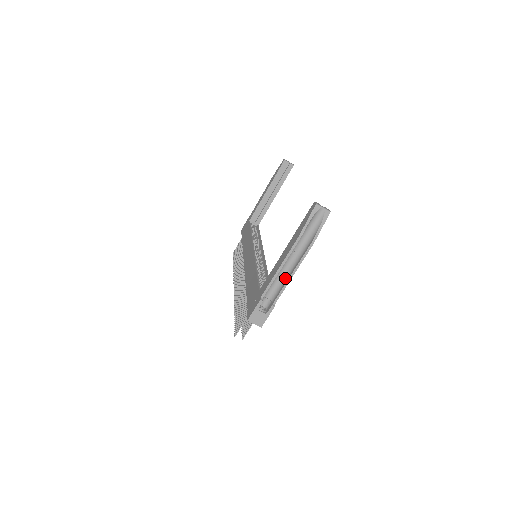
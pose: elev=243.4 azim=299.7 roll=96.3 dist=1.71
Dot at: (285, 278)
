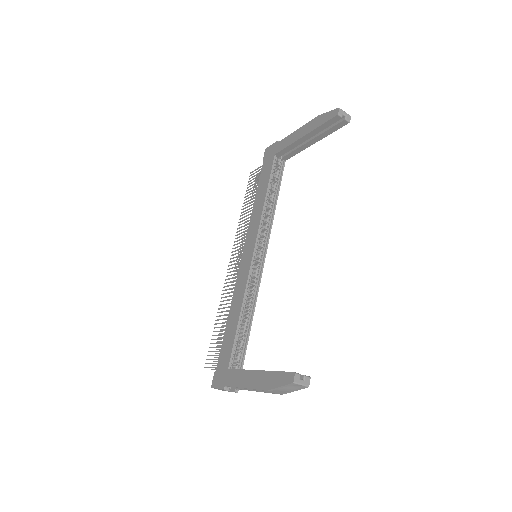
Dot at: occluded
